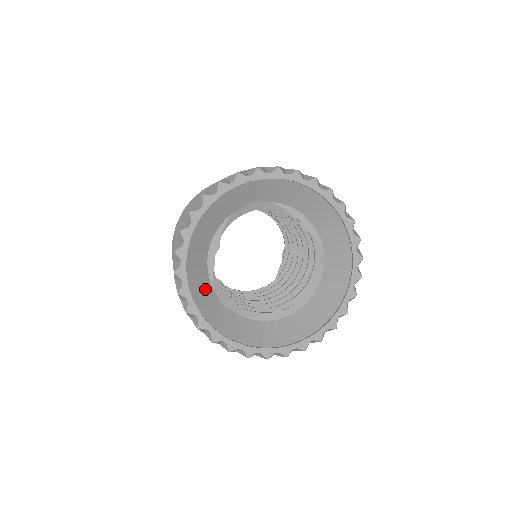
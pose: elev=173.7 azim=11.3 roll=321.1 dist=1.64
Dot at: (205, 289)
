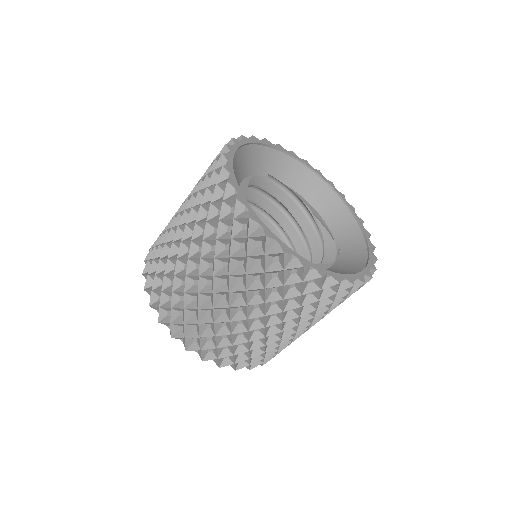
Dot at: occluded
